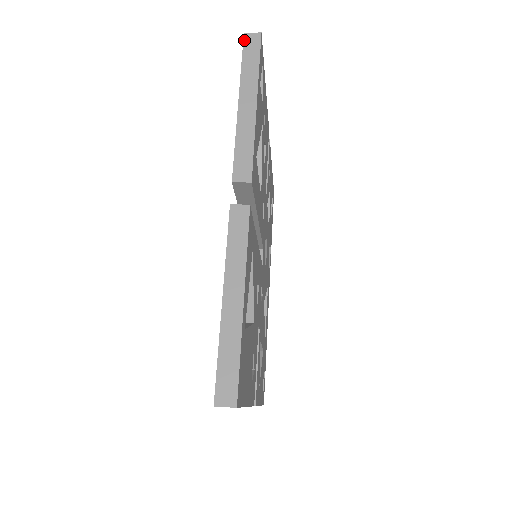
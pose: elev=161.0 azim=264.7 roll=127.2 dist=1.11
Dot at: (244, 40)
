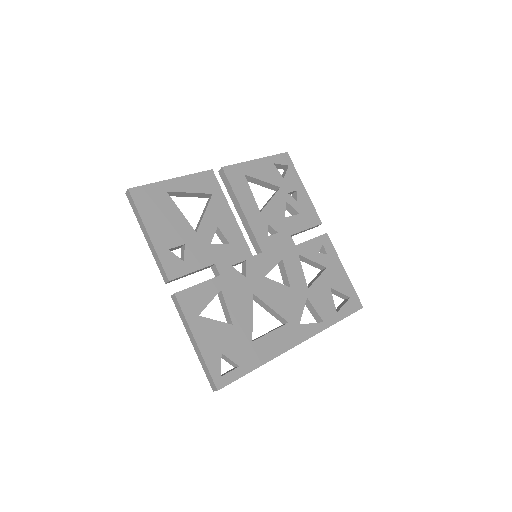
Dot at: occluded
